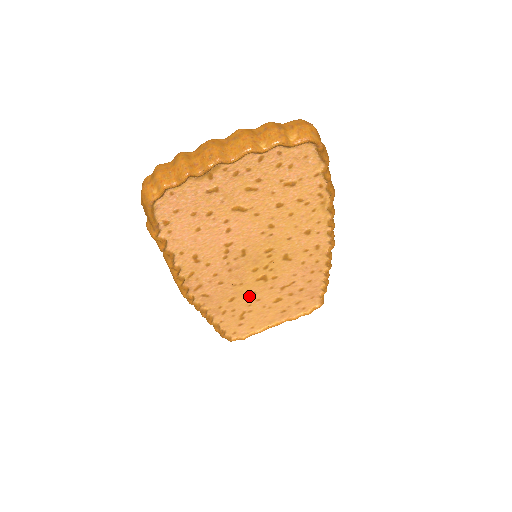
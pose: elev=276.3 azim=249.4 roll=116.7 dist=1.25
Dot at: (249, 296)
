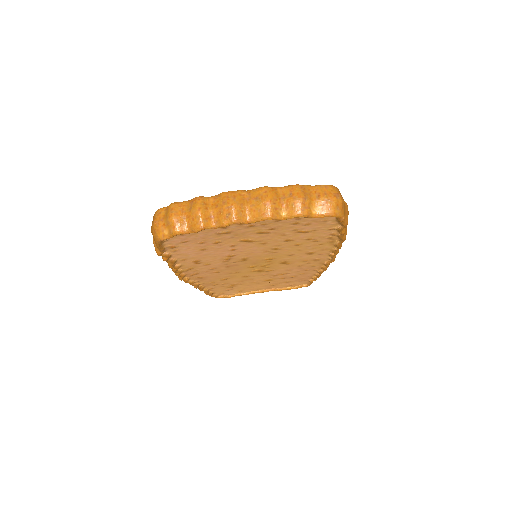
Dot at: (242, 277)
